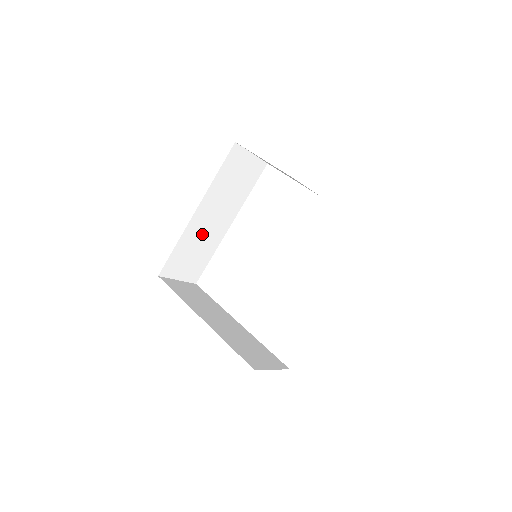
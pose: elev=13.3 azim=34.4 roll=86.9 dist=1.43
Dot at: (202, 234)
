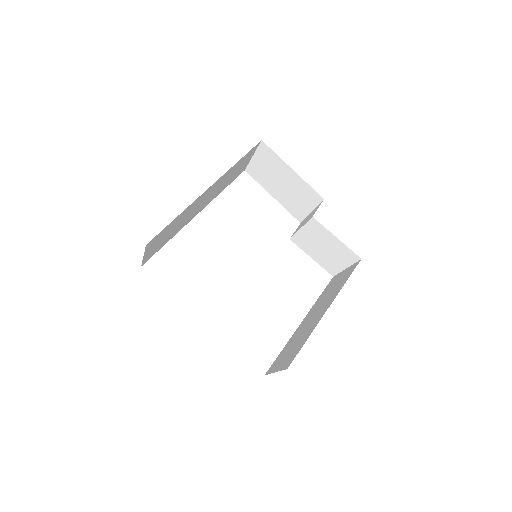
Dot at: (188, 214)
